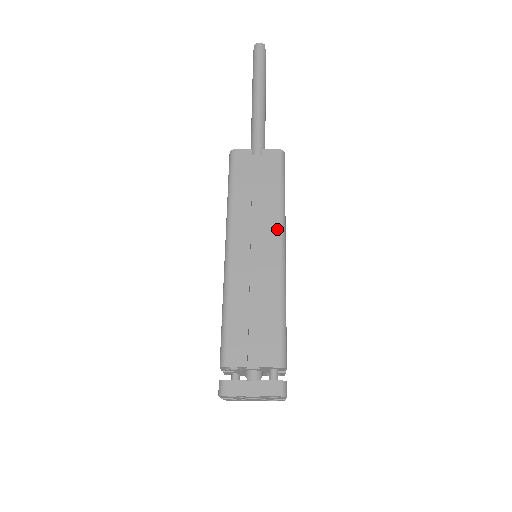
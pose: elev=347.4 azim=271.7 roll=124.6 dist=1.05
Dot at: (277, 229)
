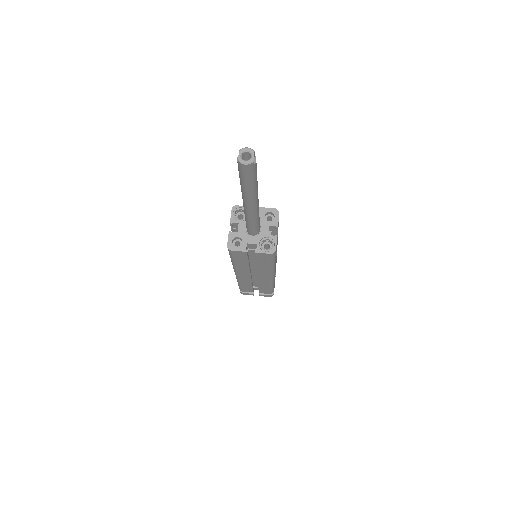
Dot at: (269, 274)
